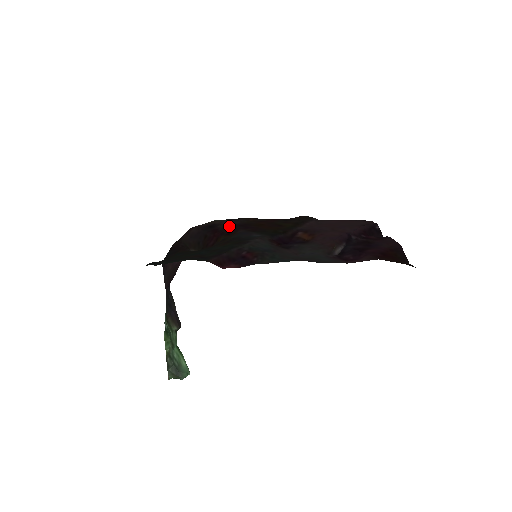
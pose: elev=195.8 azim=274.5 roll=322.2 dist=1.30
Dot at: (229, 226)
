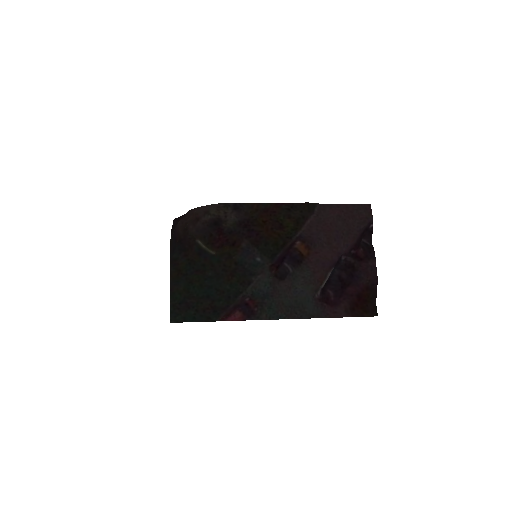
Dot at: (234, 228)
